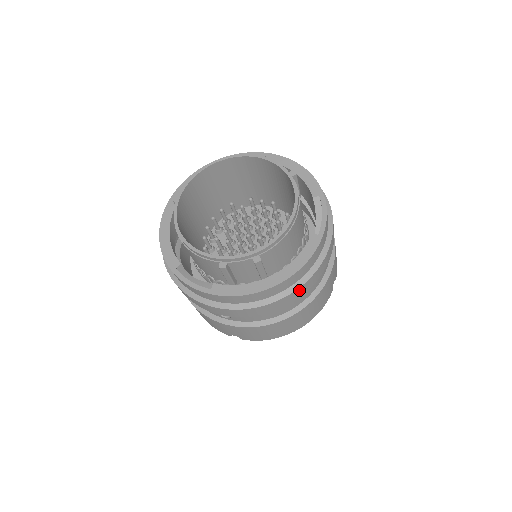
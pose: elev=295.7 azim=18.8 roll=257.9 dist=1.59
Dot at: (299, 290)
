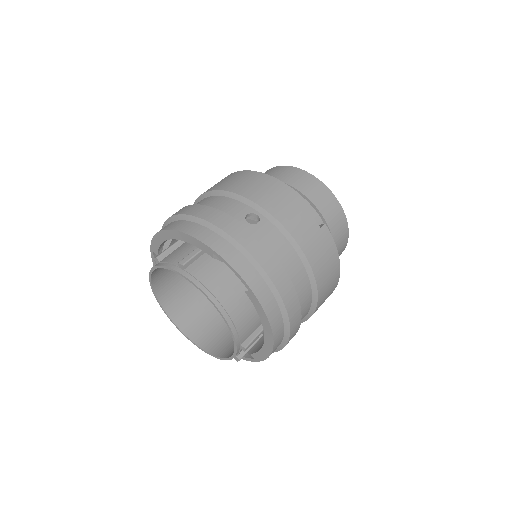
Dot at: (292, 316)
